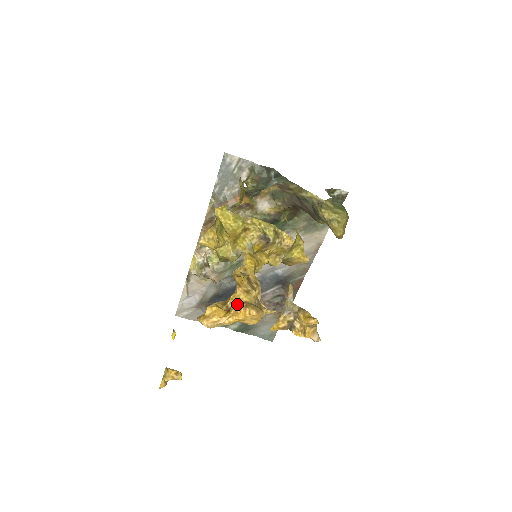
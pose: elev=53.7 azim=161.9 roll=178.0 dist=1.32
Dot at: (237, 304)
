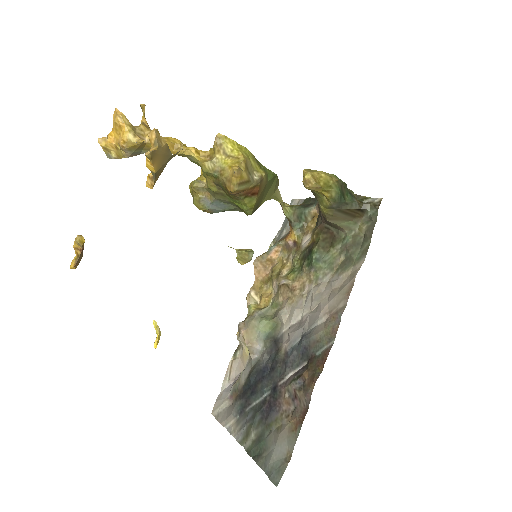
Dot at: occluded
